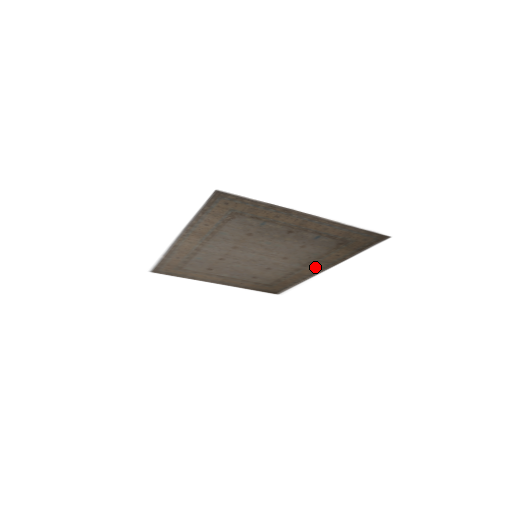
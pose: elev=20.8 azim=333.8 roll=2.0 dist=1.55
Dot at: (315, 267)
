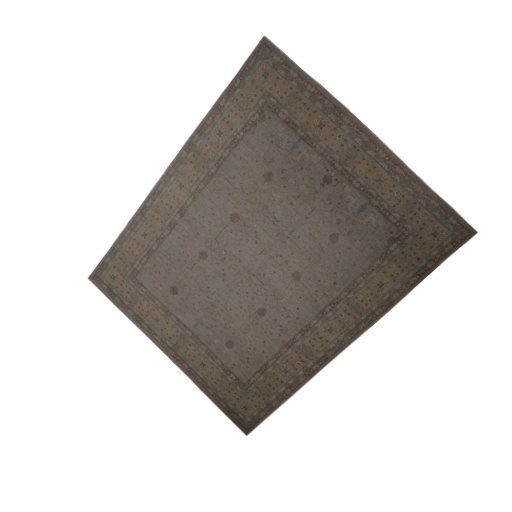
Dot at: (336, 326)
